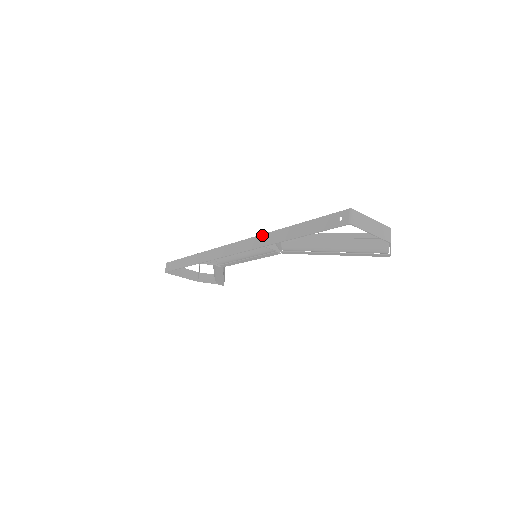
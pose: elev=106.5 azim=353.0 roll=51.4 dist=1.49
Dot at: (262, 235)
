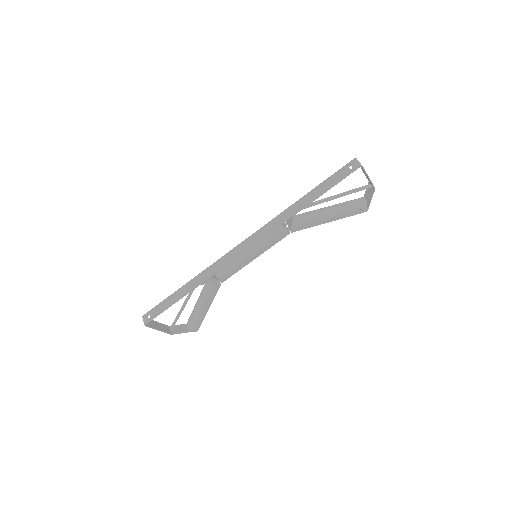
Dot at: (274, 219)
